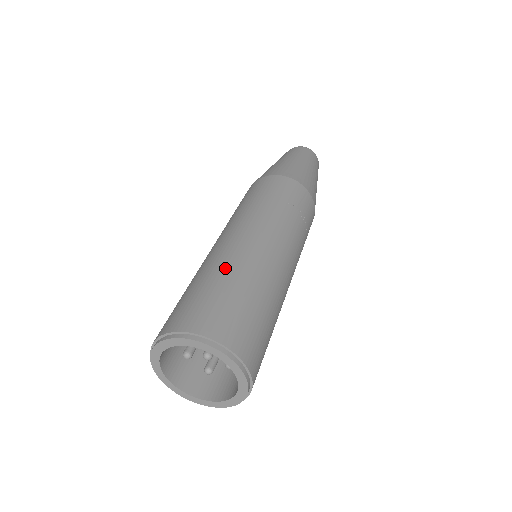
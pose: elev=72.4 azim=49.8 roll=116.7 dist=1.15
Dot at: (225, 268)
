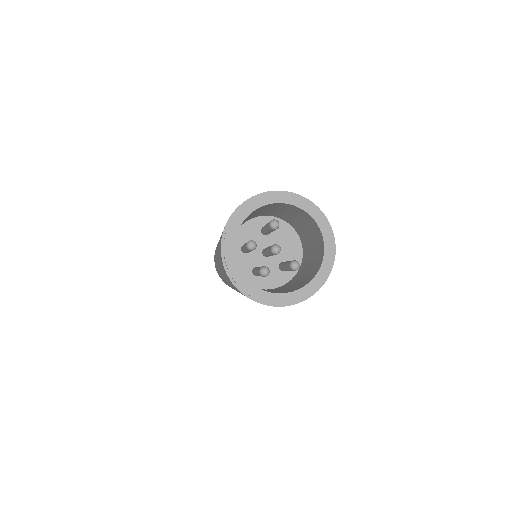
Dot at: occluded
